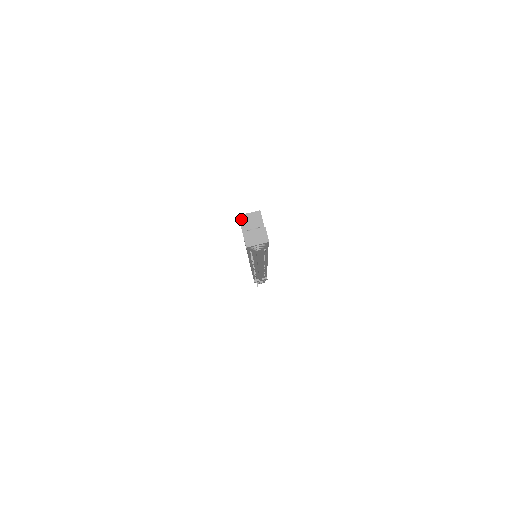
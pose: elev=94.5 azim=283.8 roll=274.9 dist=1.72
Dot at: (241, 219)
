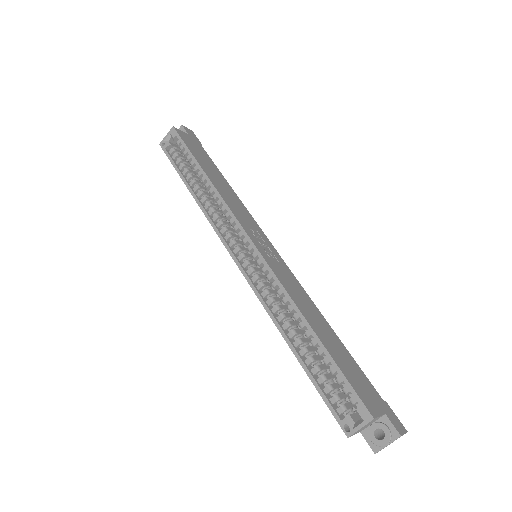
Dot at: occluded
